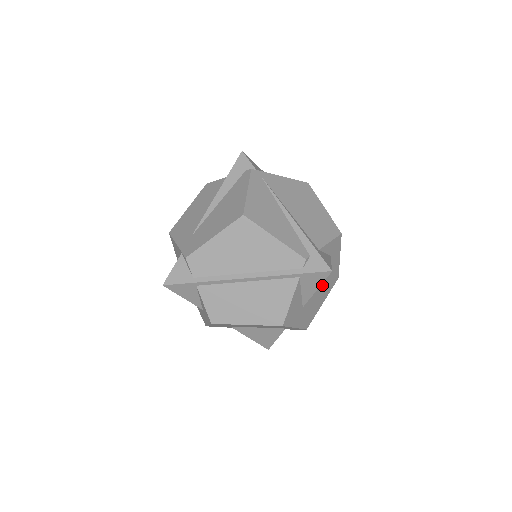
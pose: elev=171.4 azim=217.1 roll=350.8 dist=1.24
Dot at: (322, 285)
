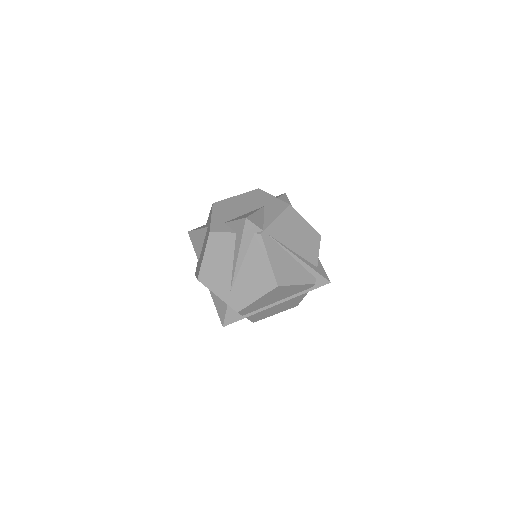
Dot at: occluded
